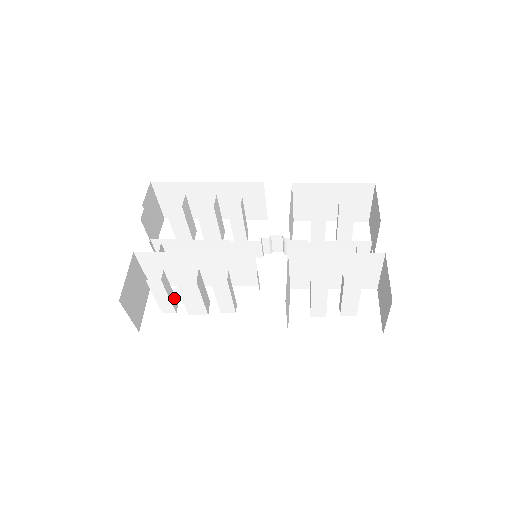
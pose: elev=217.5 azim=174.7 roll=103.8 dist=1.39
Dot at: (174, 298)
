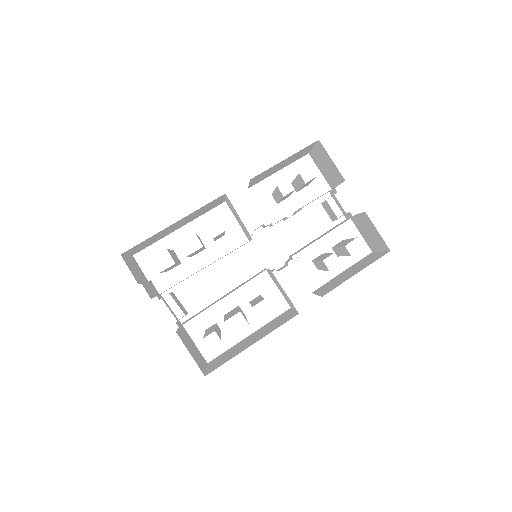
Dot at: (217, 327)
